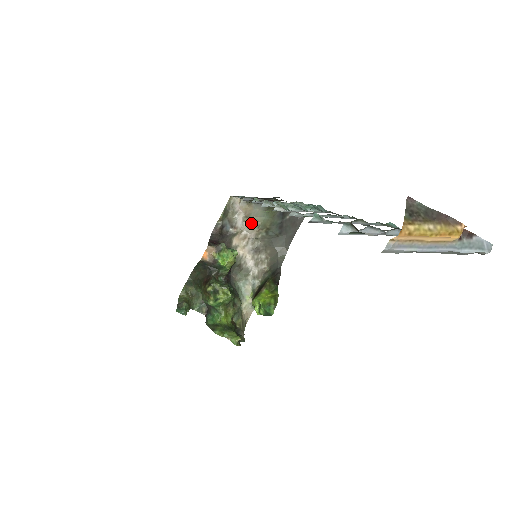
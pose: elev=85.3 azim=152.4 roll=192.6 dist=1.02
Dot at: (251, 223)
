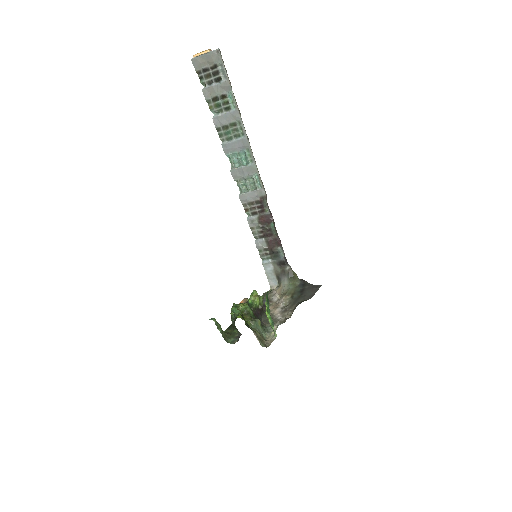
Dot at: (282, 295)
